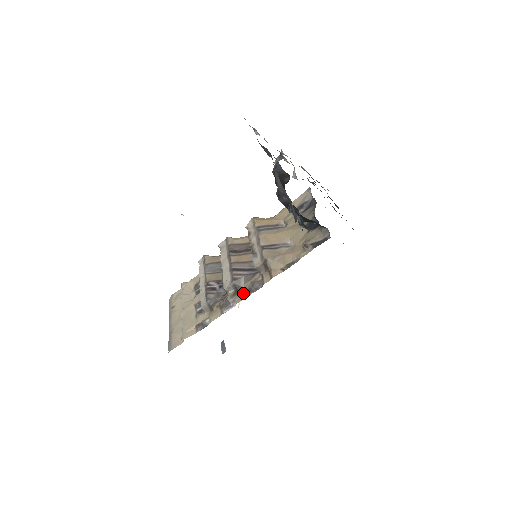
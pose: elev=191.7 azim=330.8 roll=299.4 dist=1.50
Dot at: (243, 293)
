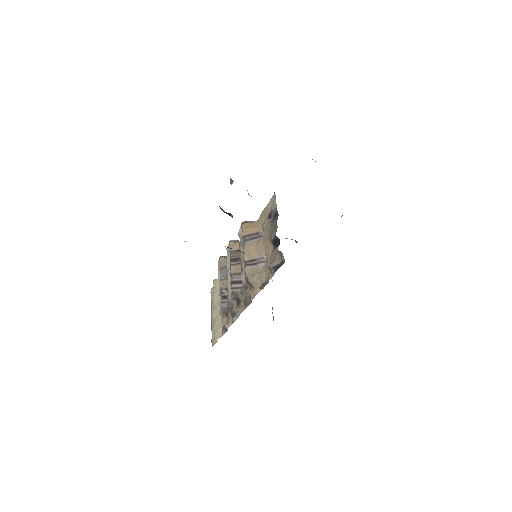
Dot at: (242, 305)
